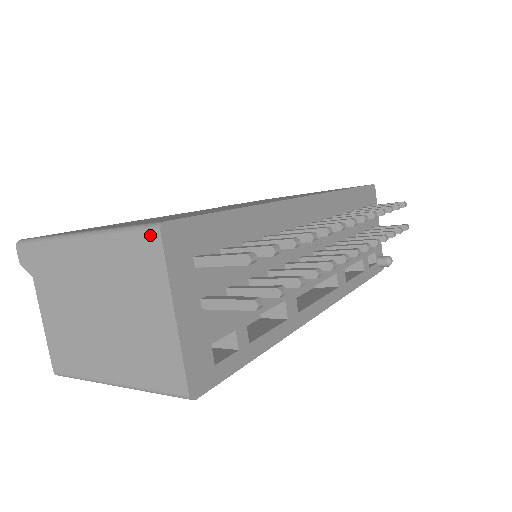
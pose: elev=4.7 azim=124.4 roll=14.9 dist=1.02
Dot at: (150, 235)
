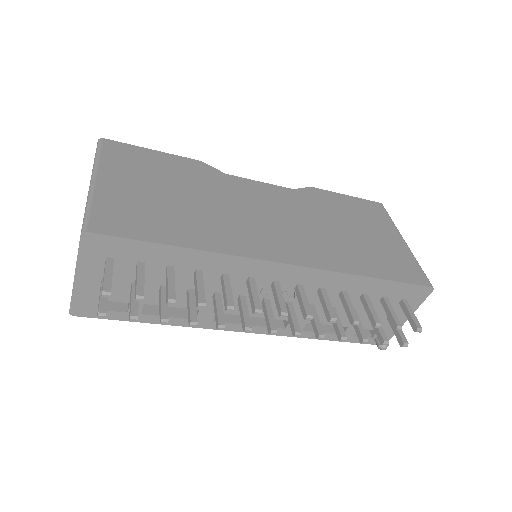
Dot at: (81, 230)
